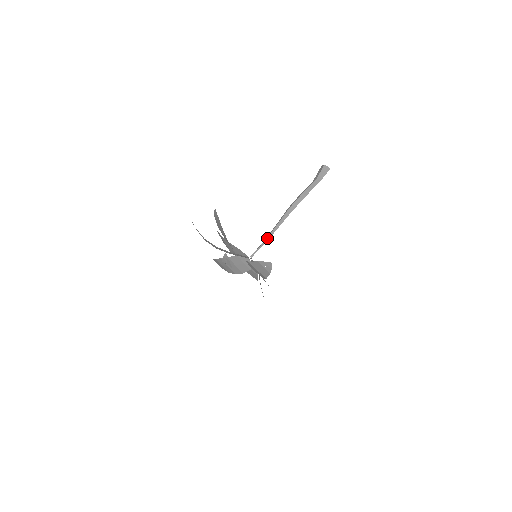
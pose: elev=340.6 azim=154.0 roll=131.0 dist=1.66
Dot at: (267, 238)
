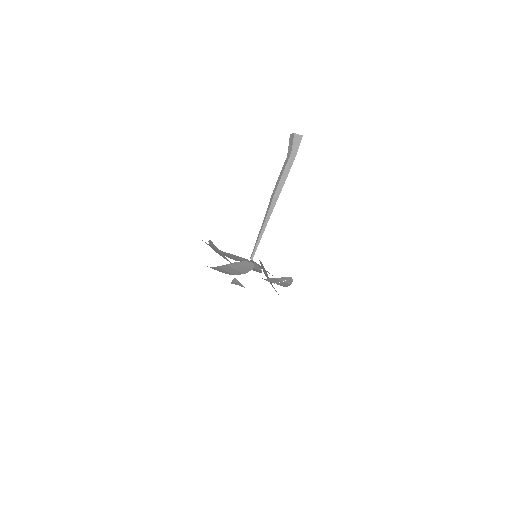
Dot at: (261, 233)
